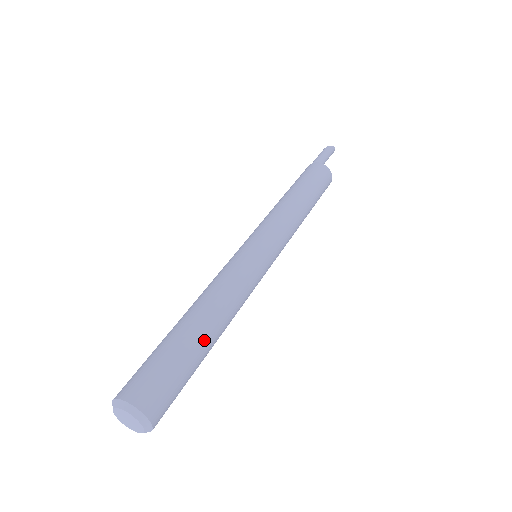
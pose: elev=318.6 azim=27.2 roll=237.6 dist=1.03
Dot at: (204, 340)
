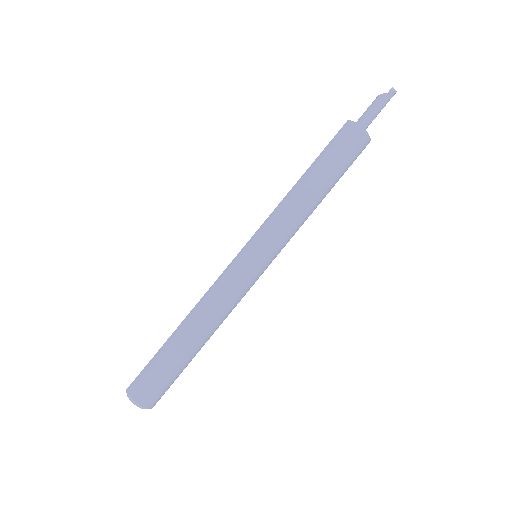
Dot at: occluded
